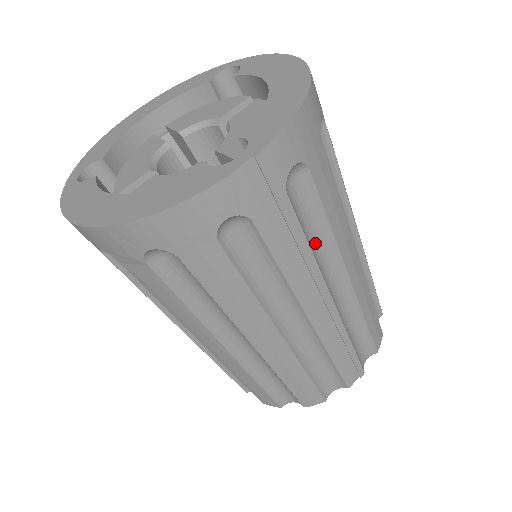
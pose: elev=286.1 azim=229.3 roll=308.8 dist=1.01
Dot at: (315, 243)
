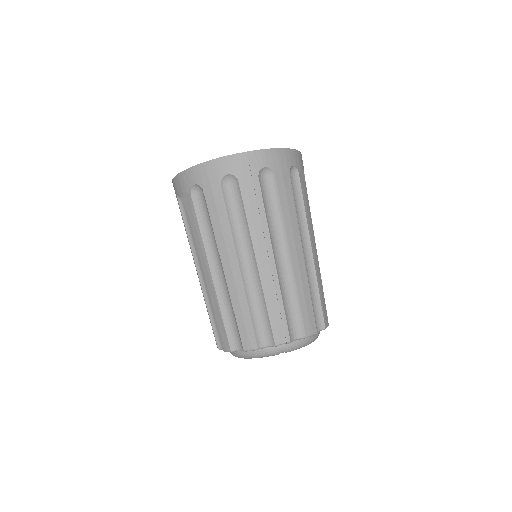
Dot at: (272, 218)
